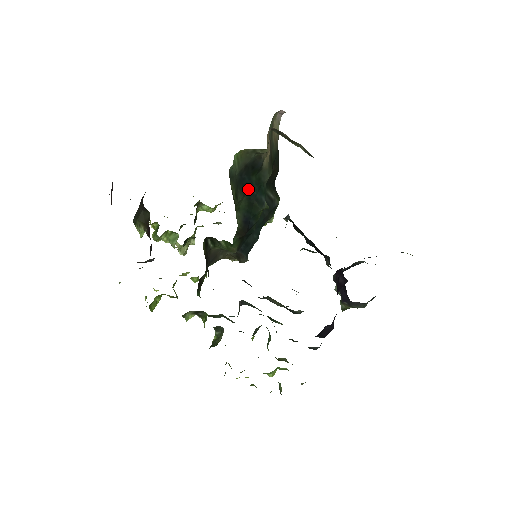
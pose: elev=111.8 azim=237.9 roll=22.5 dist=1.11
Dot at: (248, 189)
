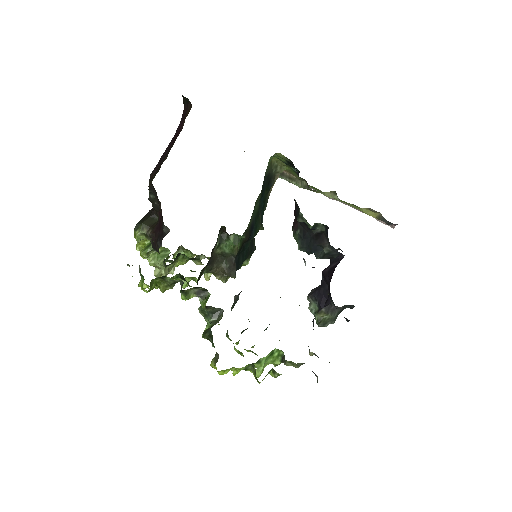
Dot at: (262, 198)
